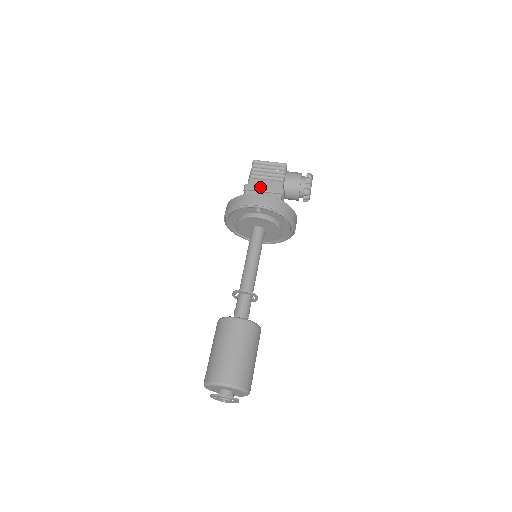
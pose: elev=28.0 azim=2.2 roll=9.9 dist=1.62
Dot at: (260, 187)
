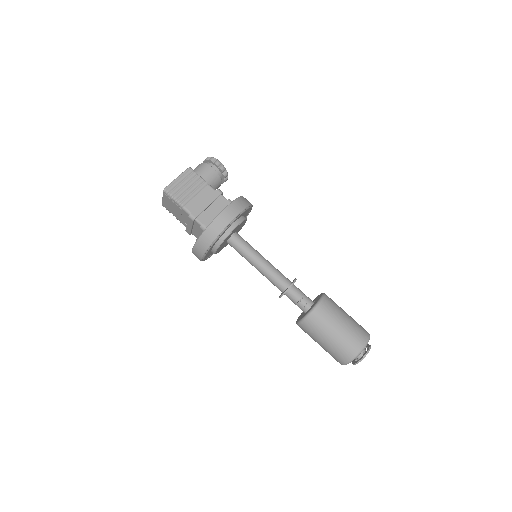
Dot at: (202, 205)
